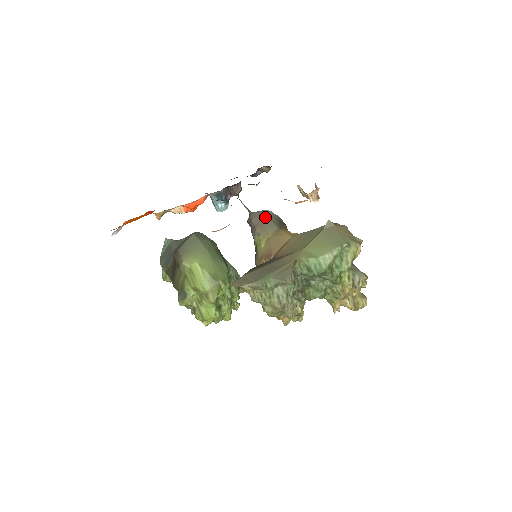
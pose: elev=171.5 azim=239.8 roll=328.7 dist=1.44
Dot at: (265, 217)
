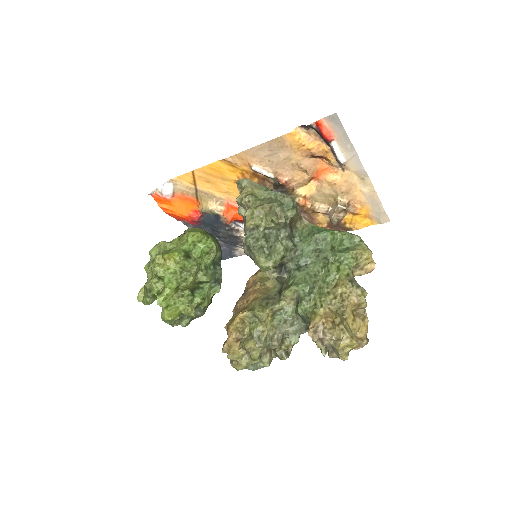
Dot at: occluded
